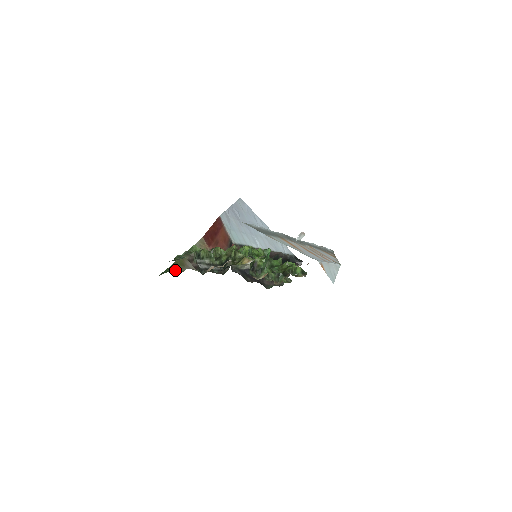
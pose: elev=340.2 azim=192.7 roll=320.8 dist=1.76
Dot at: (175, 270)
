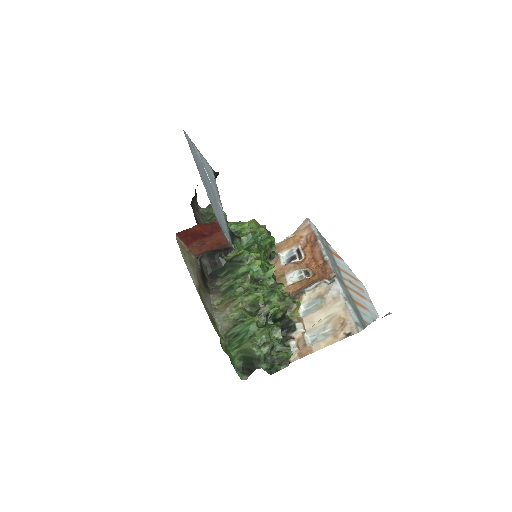
Dot at: (221, 341)
